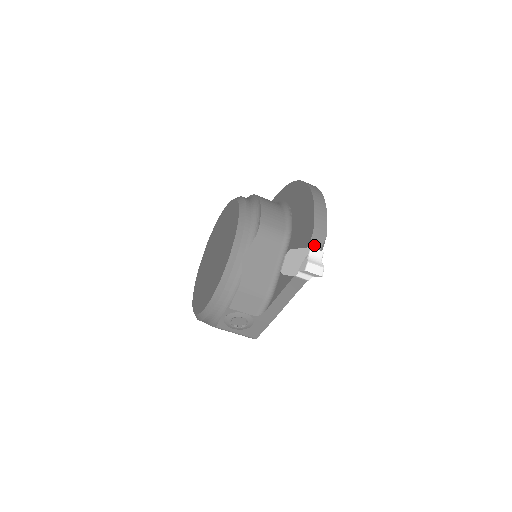
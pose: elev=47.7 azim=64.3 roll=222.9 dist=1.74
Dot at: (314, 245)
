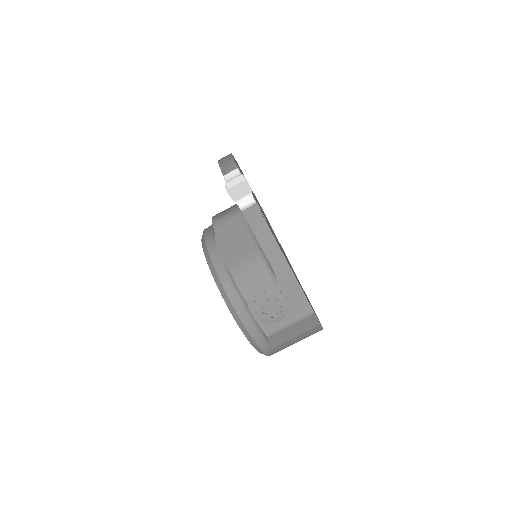
Dot at: (226, 173)
